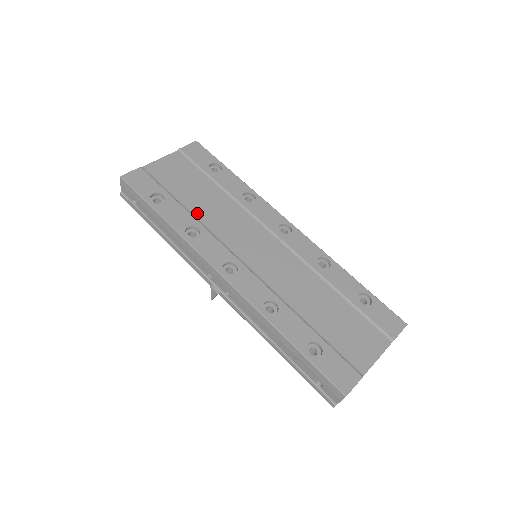
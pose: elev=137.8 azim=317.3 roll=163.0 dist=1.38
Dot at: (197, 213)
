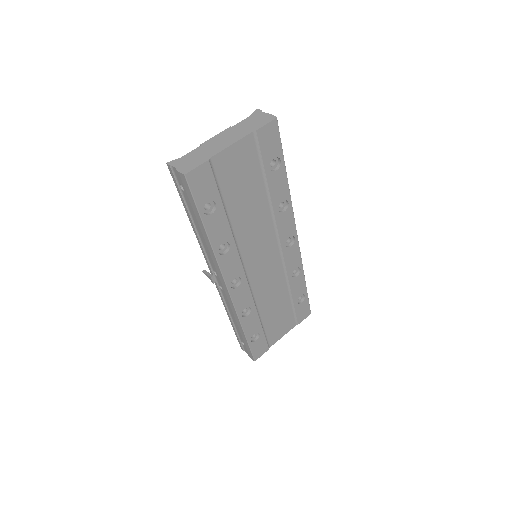
Dot at: (236, 225)
